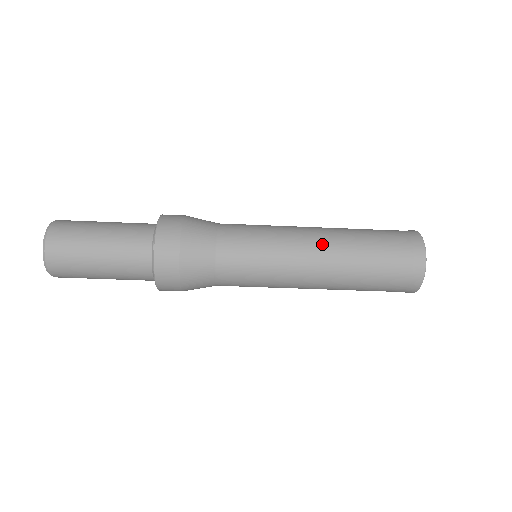
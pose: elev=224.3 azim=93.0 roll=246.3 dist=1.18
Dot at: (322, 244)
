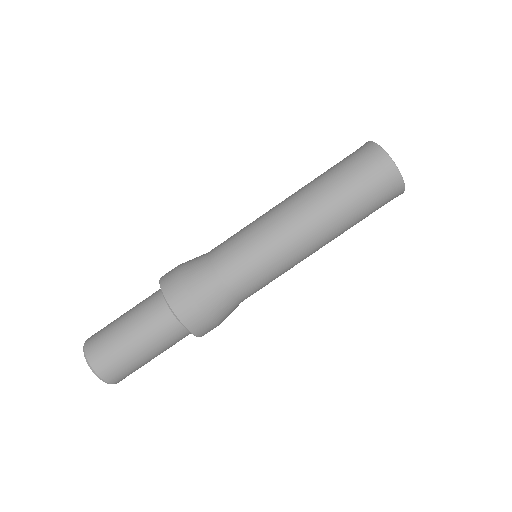
Dot at: occluded
